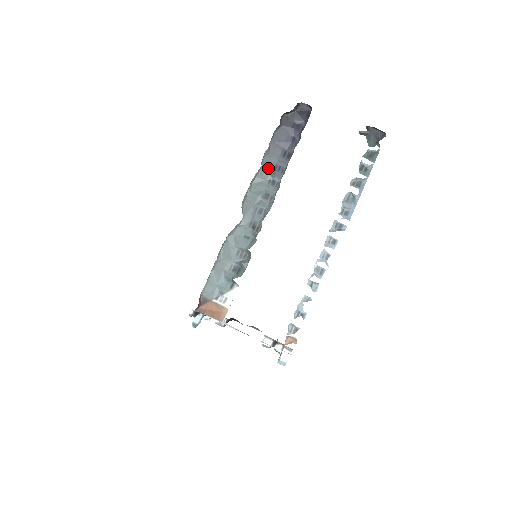
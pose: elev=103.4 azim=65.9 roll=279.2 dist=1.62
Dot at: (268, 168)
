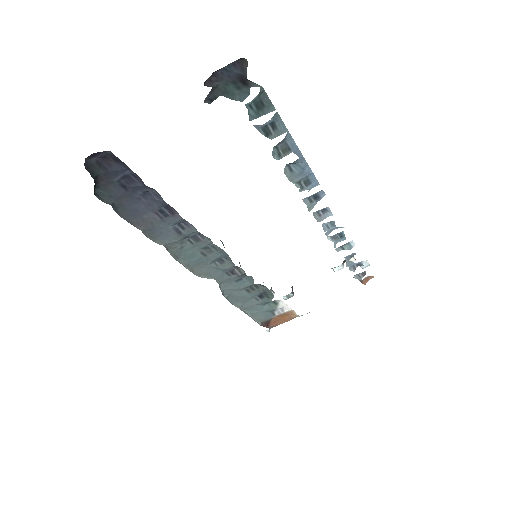
Dot at: (171, 239)
